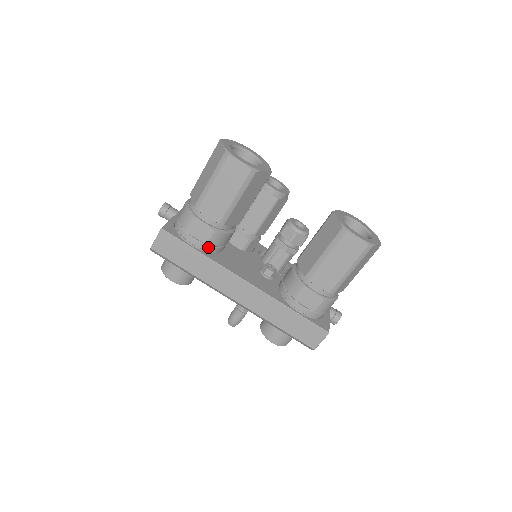
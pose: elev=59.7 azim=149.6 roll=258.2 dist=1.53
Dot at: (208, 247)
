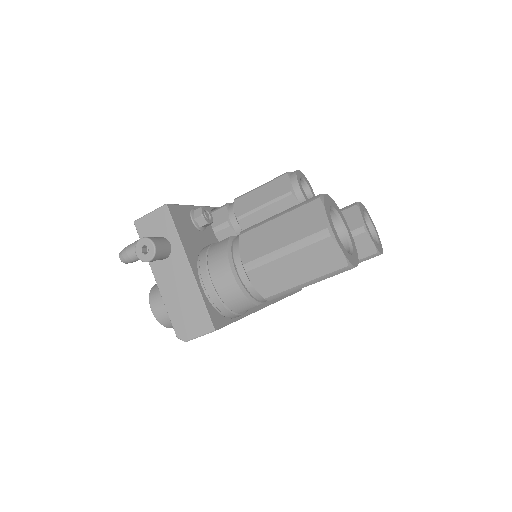
Dot at: occluded
